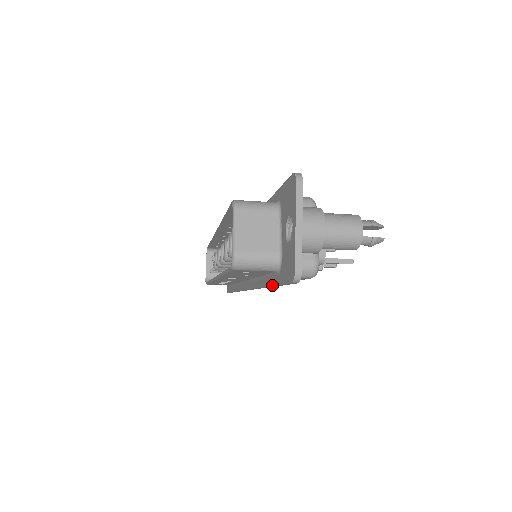
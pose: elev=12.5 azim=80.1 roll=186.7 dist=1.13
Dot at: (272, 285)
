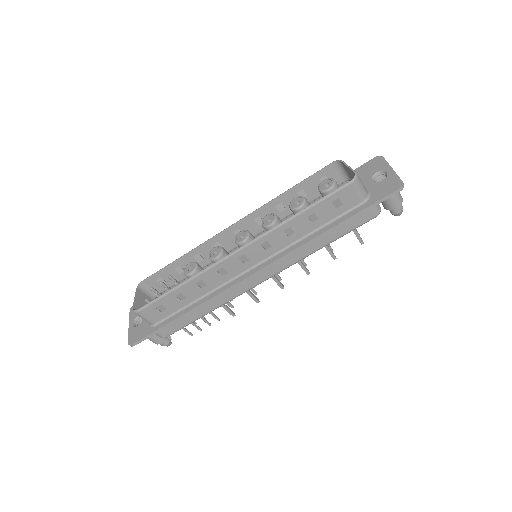
Dot at: (351, 216)
